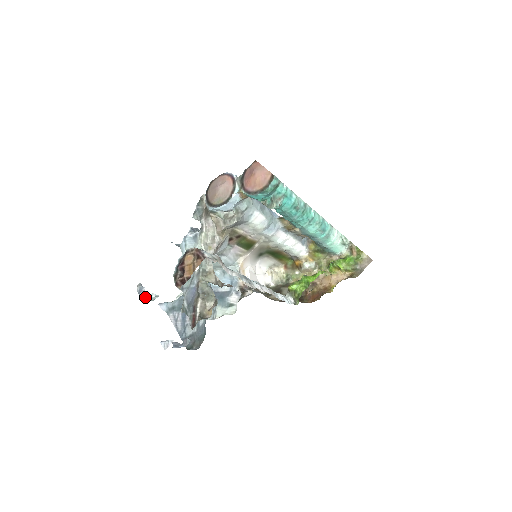
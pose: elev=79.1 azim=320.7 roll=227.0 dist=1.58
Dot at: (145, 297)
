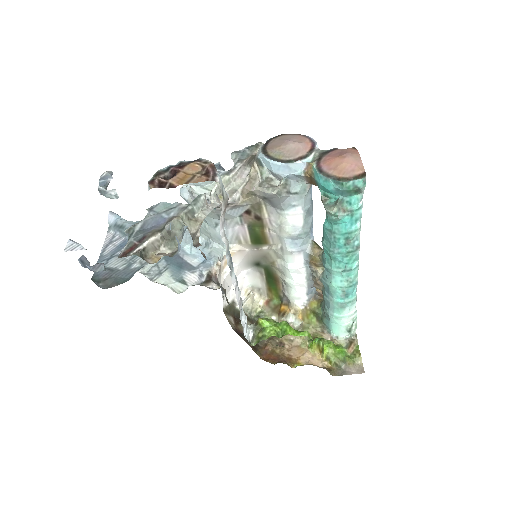
Dot at: (103, 187)
